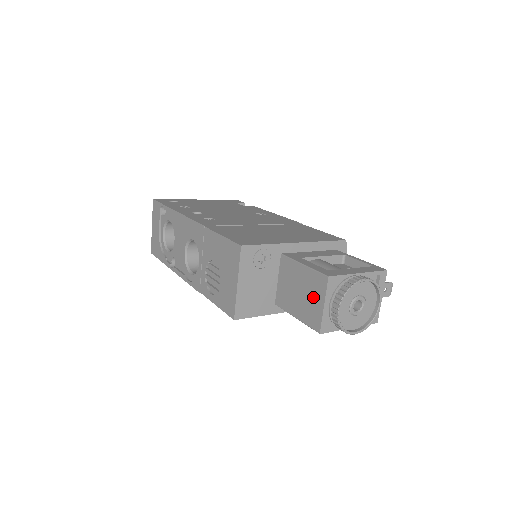
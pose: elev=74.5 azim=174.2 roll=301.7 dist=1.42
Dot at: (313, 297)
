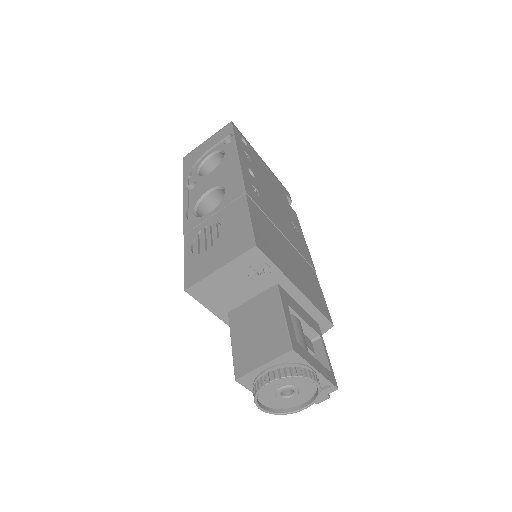
Dot at: (263, 347)
